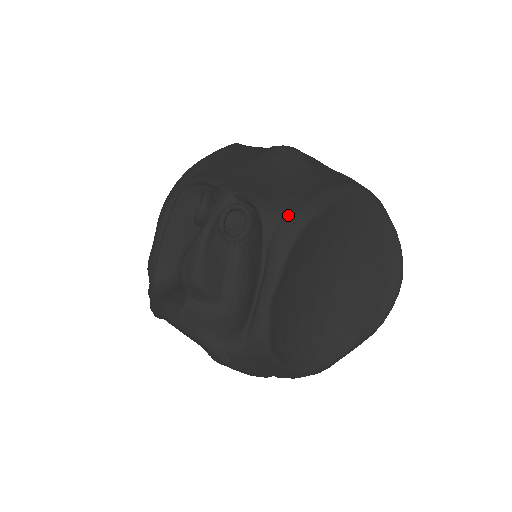
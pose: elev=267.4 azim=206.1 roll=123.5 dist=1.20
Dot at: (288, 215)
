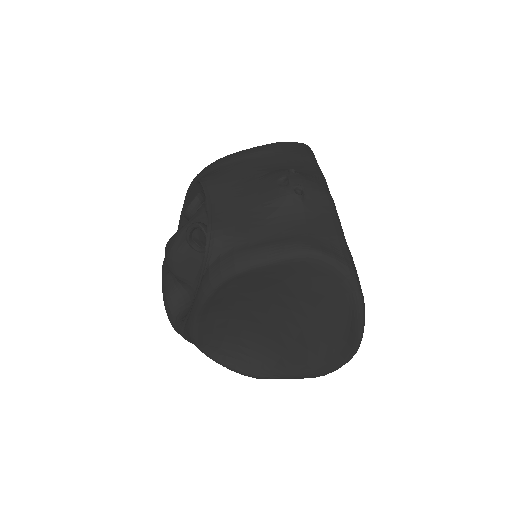
Dot at: (227, 257)
